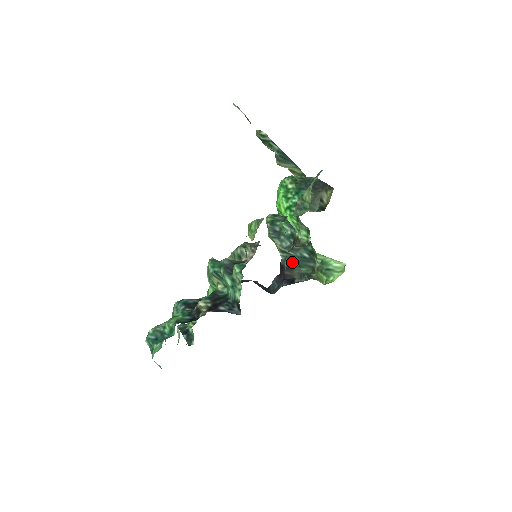
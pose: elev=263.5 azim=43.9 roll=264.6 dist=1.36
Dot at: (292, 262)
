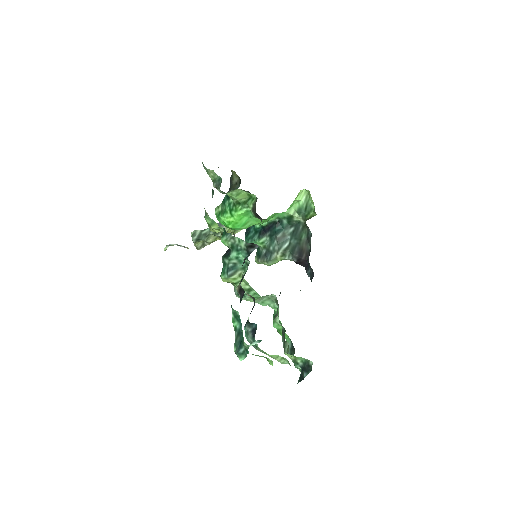
Dot at: (296, 248)
